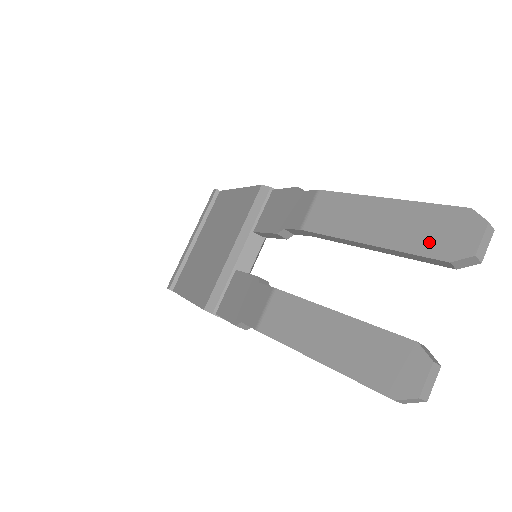
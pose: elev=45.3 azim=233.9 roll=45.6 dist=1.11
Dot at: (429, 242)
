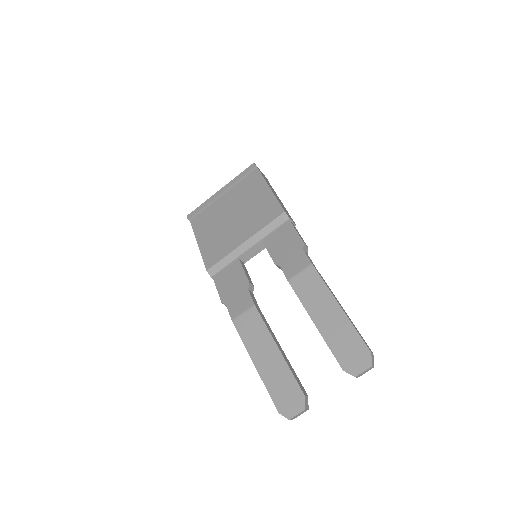
Dot at: (342, 352)
